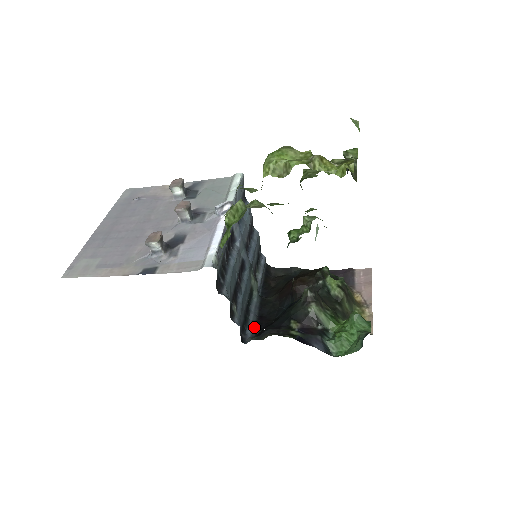
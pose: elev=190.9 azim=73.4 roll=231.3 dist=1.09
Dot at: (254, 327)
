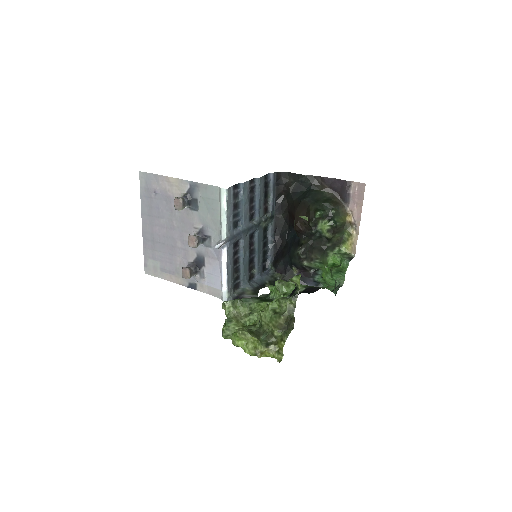
Dot at: (272, 251)
